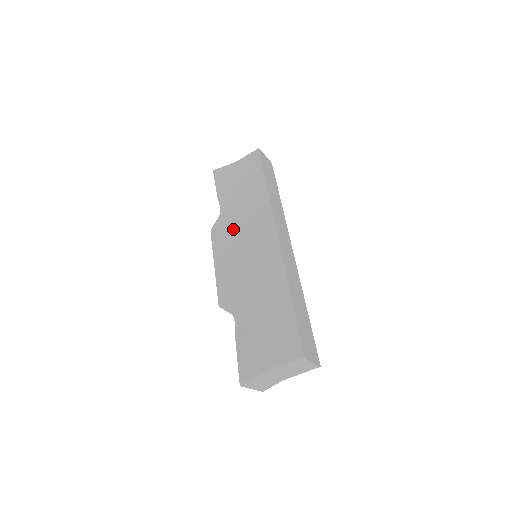
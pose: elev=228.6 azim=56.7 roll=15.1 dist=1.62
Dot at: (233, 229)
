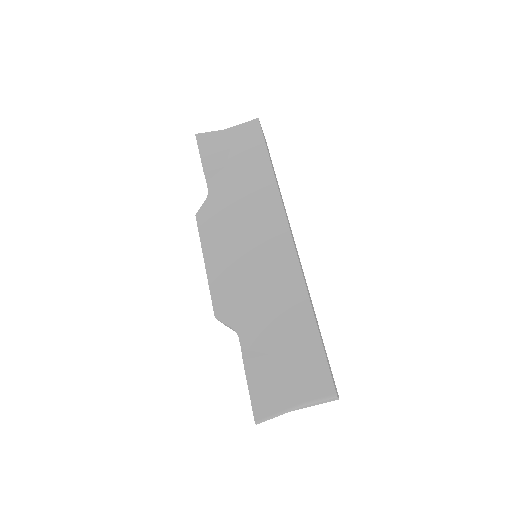
Dot at: (229, 219)
